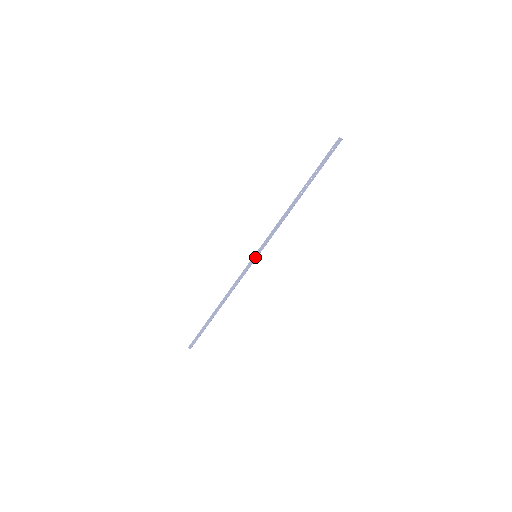
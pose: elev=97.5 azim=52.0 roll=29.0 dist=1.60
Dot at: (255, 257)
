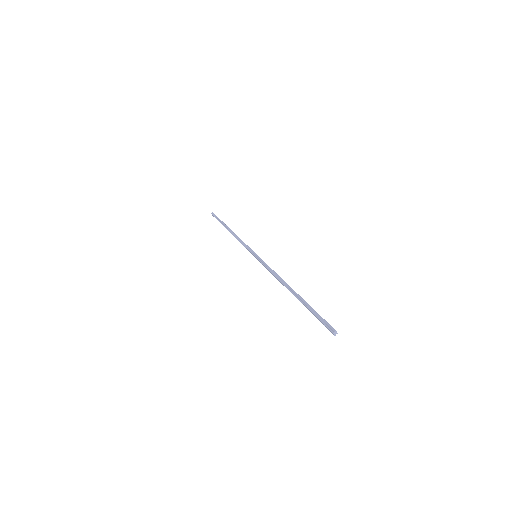
Dot at: occluded
